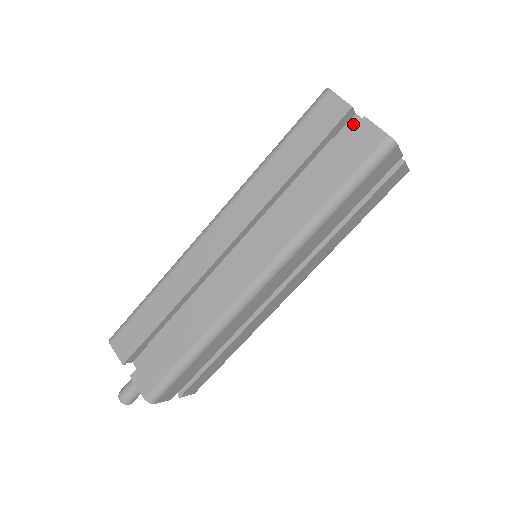
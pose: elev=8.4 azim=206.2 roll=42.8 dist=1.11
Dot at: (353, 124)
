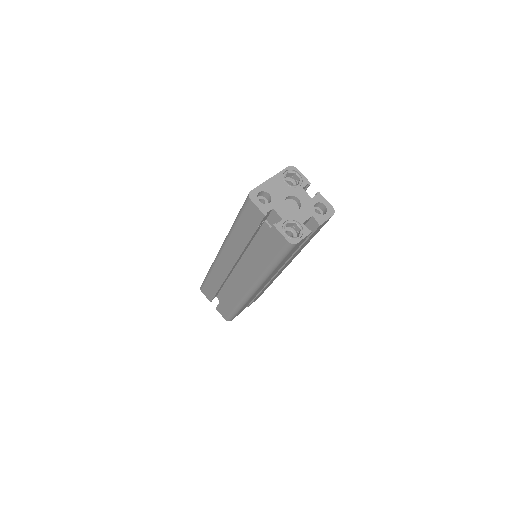
Dot at: (273, 215)
